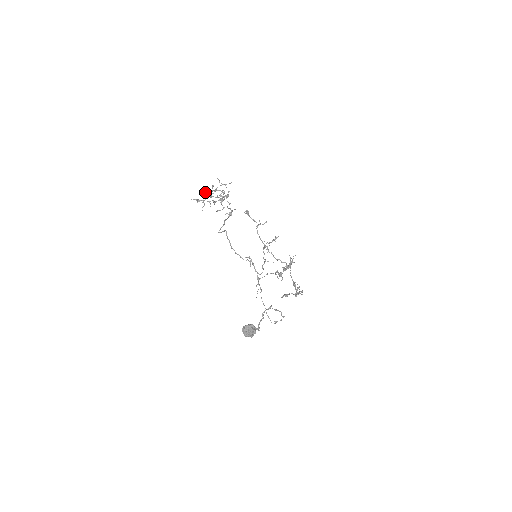
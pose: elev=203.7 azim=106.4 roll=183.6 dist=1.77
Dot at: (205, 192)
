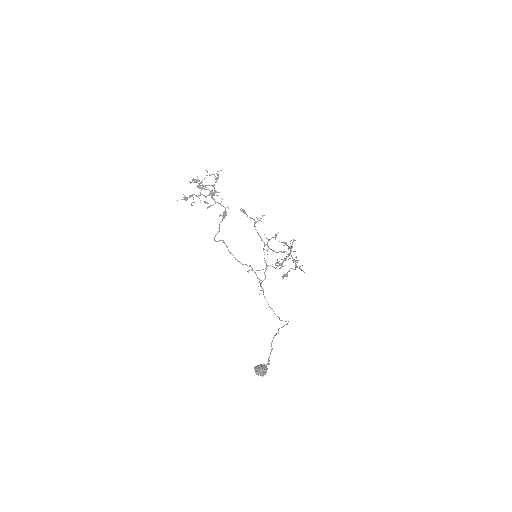
Dot at: occluded
